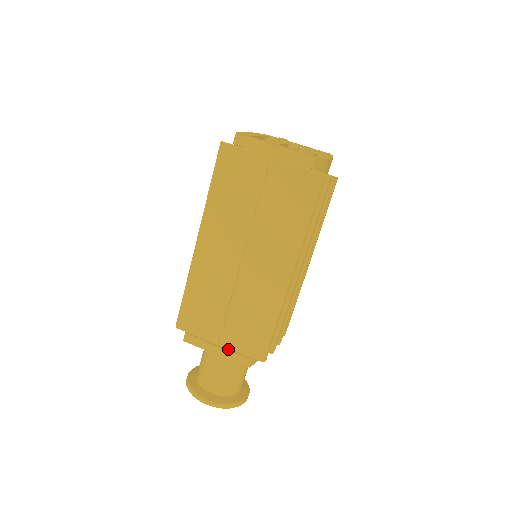
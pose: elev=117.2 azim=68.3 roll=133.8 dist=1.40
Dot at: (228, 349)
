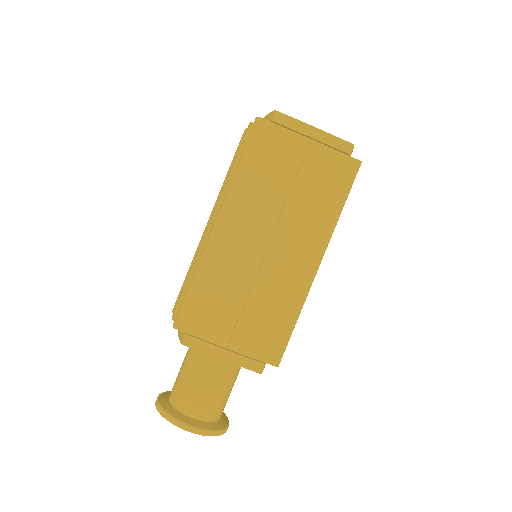
Dot at: (237, 353)
